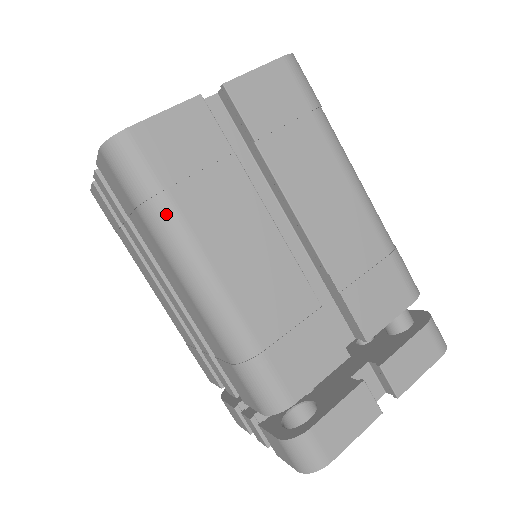
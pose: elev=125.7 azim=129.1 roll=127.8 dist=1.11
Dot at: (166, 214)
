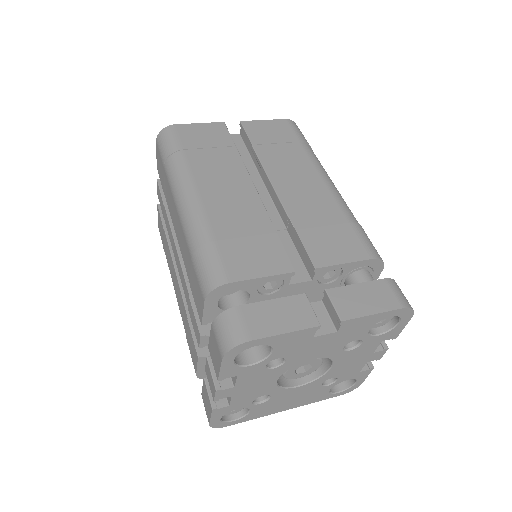
Dot at: (178, 161)
